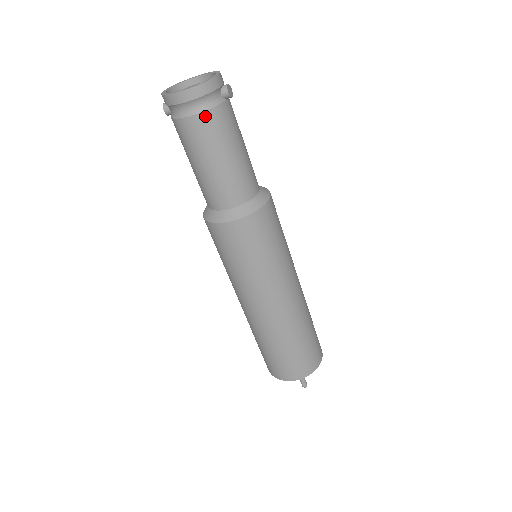
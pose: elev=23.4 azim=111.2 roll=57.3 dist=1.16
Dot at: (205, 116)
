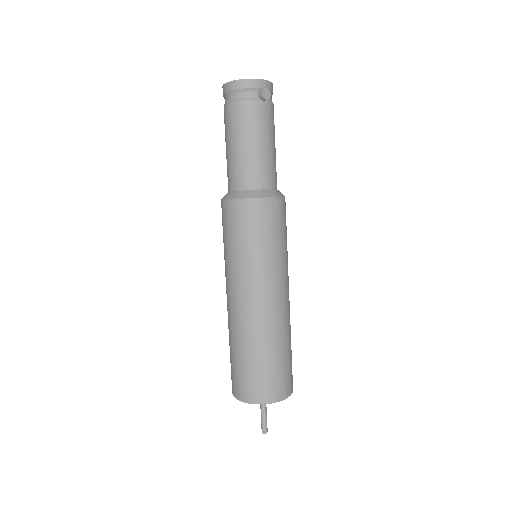
Dot at: (236, 105)
